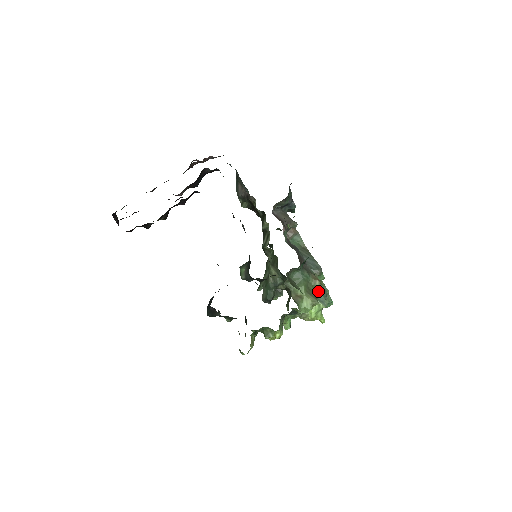
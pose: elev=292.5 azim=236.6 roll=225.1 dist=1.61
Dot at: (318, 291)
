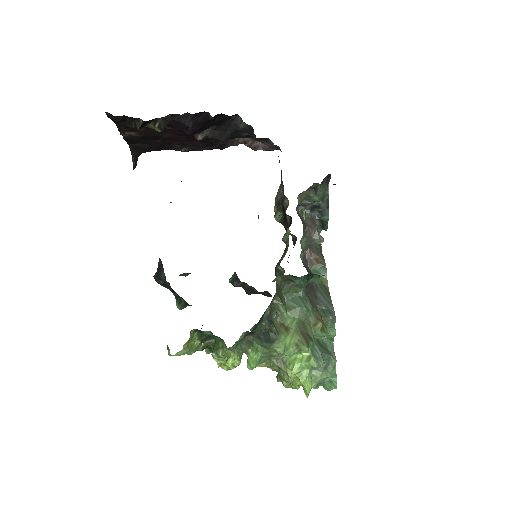
Dot at: (318, 344)
